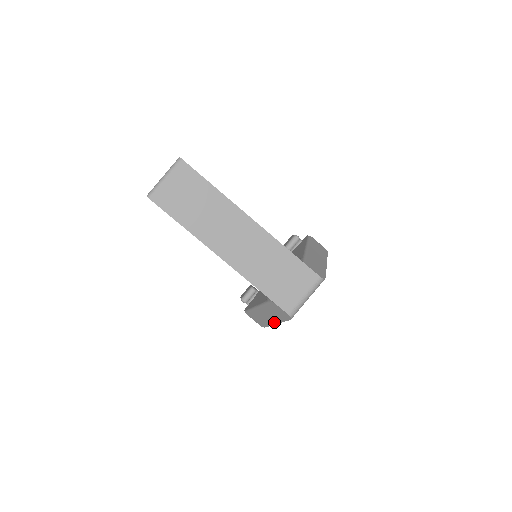
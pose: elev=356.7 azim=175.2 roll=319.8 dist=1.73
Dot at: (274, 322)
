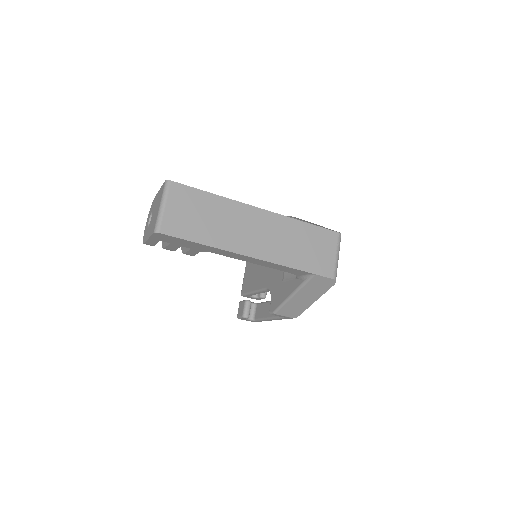
Dot at: (312, 301)
